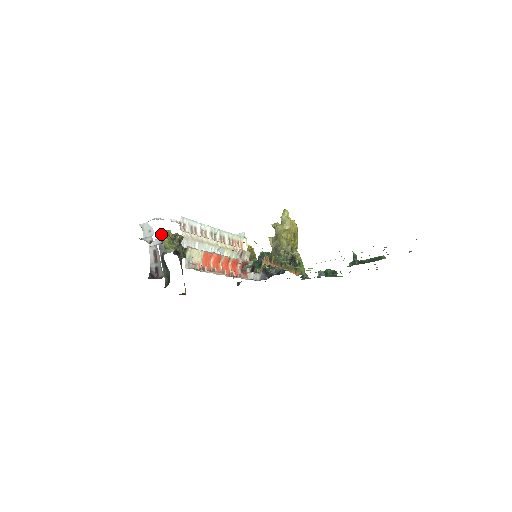
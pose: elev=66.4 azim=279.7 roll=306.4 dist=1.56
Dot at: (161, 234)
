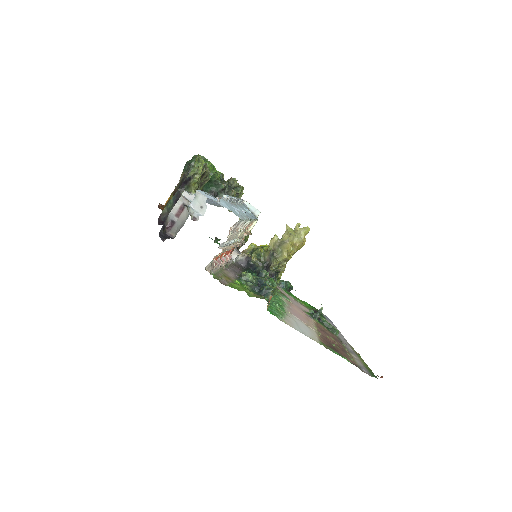
Dot at: (196, 170)
